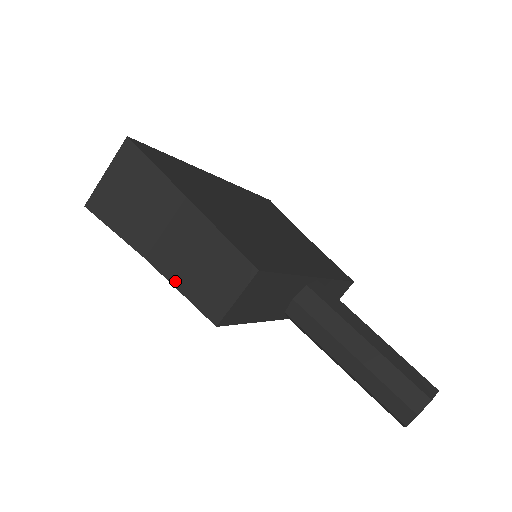
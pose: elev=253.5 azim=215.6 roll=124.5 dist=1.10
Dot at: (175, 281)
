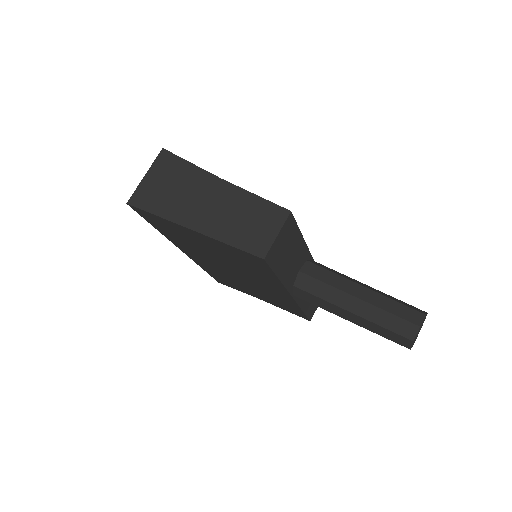
Dot at: (221, 237)
